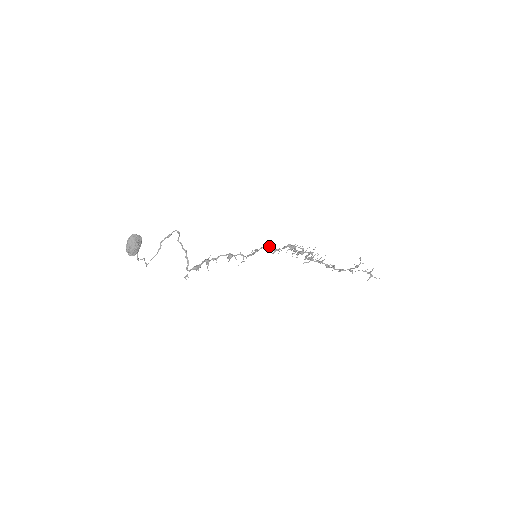
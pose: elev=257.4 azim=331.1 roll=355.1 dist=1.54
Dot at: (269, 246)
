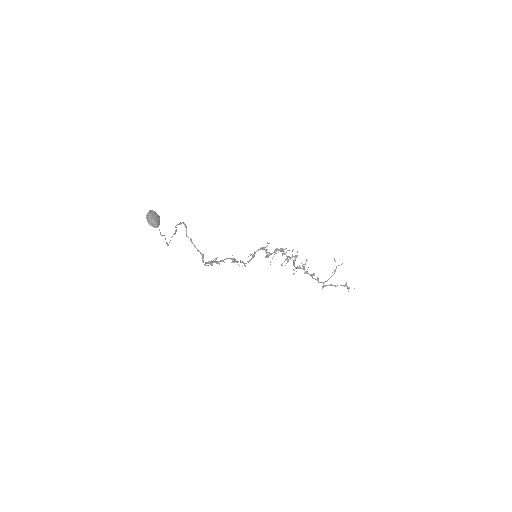
Dot at: (263, 247)
